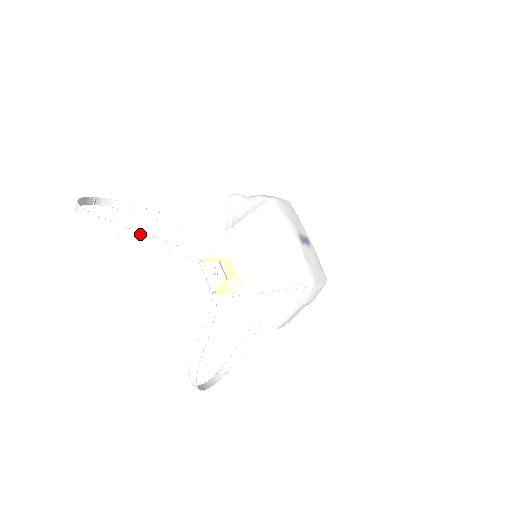
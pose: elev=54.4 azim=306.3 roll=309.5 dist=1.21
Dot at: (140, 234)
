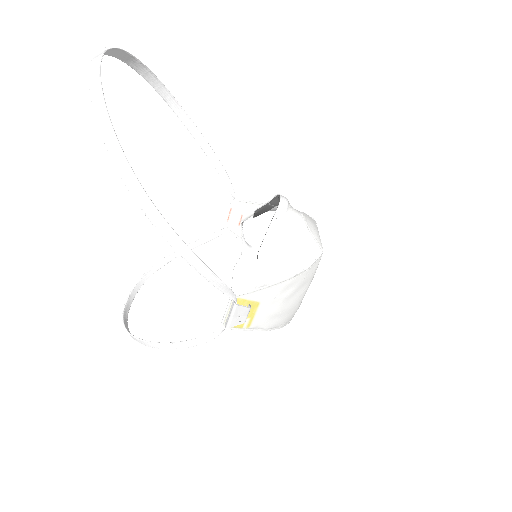
Dot at: (201, 263)
